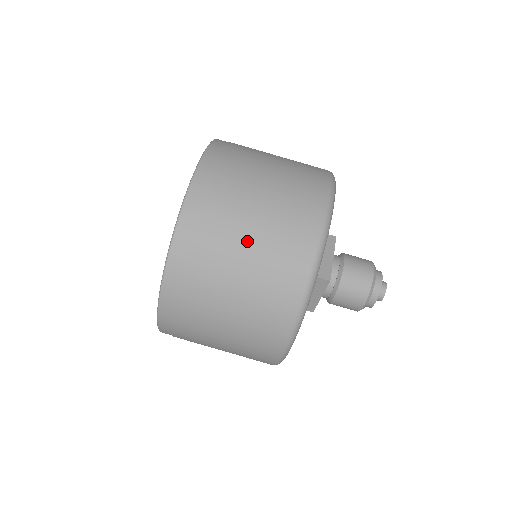
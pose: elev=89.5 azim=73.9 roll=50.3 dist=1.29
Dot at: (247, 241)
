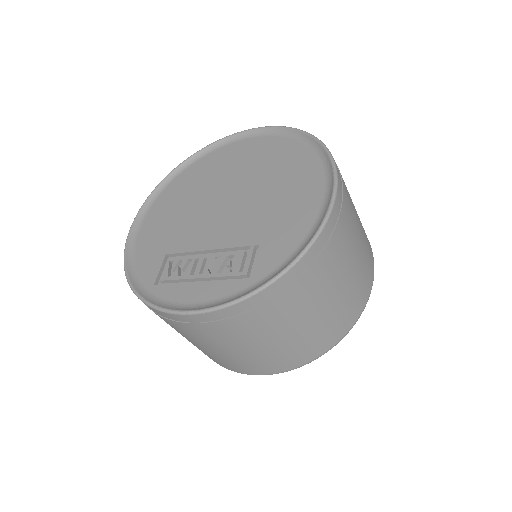
Dot at: (329, 299)
